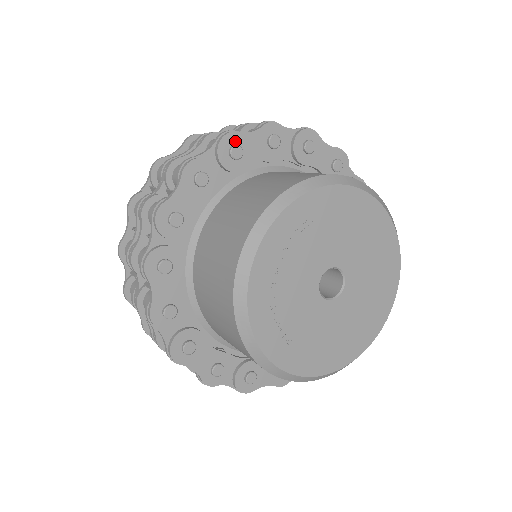
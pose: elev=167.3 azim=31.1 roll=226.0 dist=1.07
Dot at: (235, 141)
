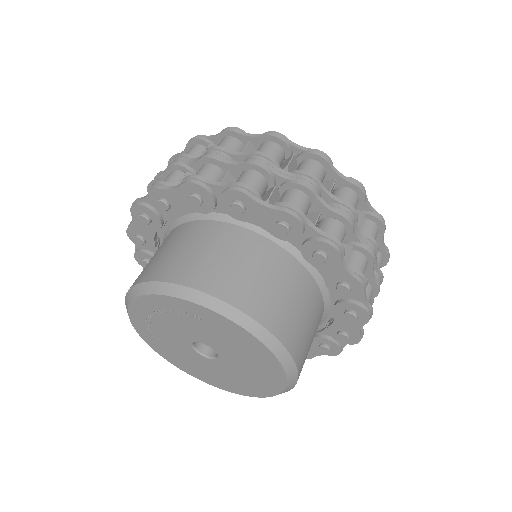
Dot at: (243, 200)
